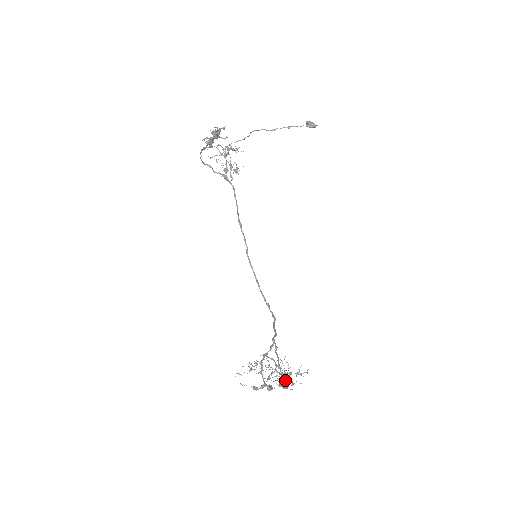
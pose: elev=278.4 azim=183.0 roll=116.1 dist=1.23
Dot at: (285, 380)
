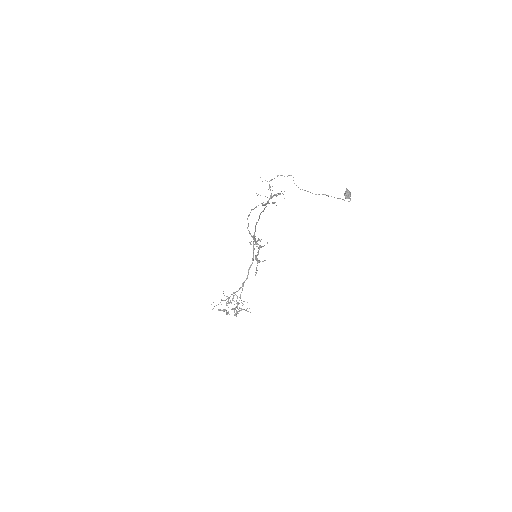
Dot at: occluded
